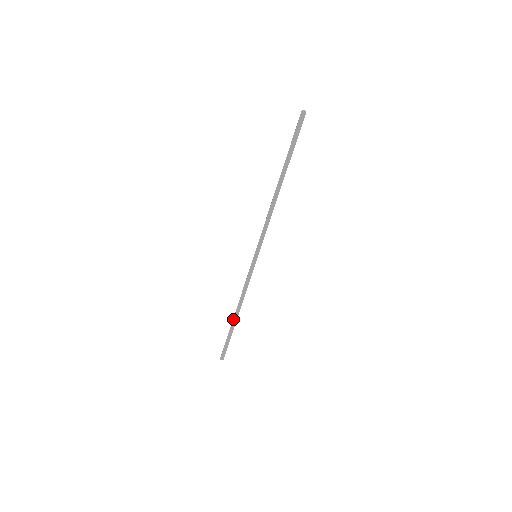
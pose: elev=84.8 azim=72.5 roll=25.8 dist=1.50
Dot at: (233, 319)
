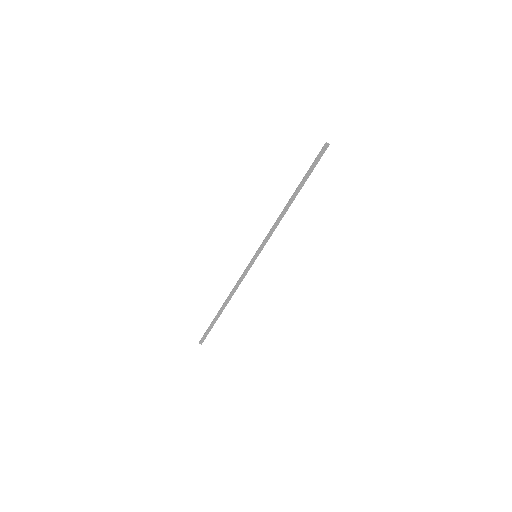
Dot at: (221, 308)
